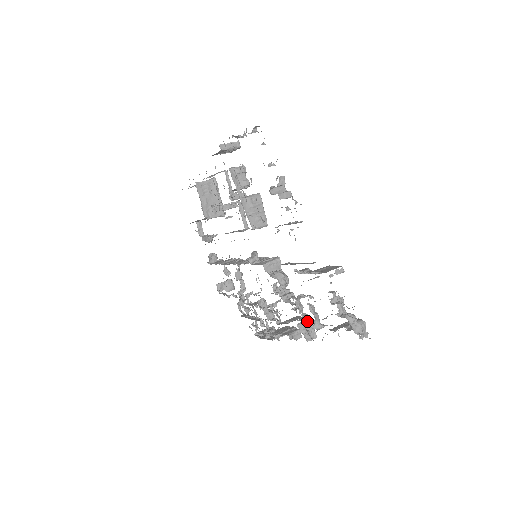
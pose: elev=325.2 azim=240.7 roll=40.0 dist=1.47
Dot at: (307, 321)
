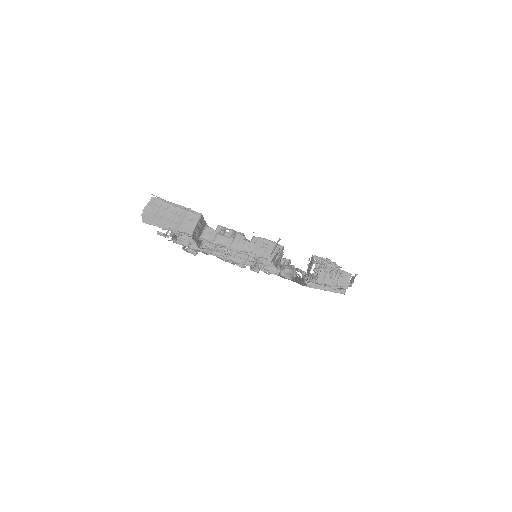
Dot at: occluded
